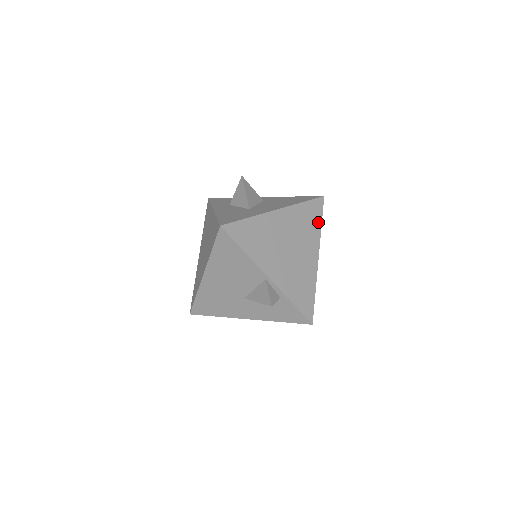
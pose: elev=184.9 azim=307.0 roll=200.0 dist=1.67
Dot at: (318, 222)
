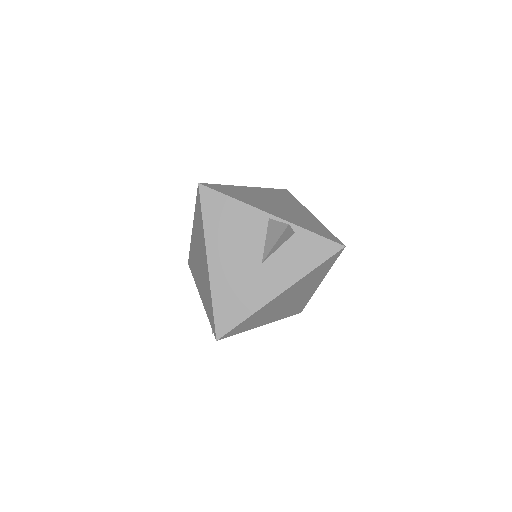
Dot at: (293, 199)
